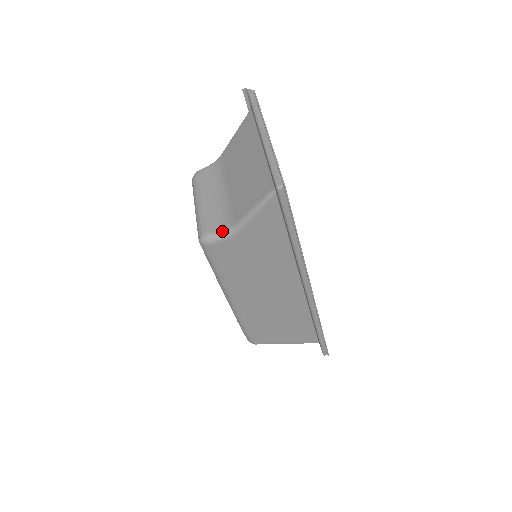
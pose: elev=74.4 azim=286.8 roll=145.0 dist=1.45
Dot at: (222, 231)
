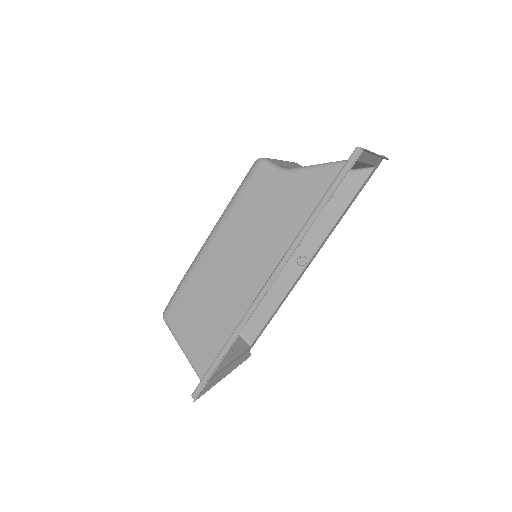
Dot at: (279, 166)
